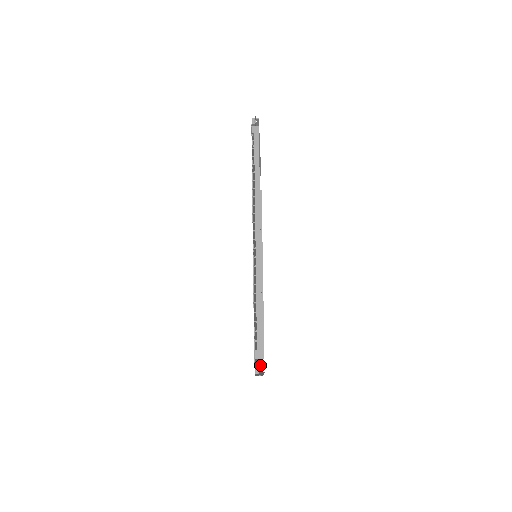
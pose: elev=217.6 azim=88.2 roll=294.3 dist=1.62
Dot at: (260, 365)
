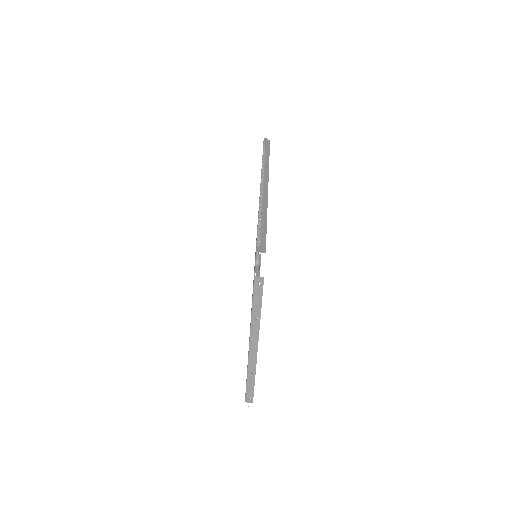
Dot at: occluded
